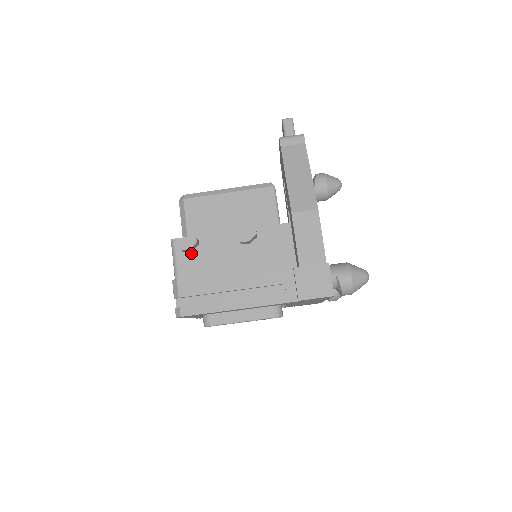
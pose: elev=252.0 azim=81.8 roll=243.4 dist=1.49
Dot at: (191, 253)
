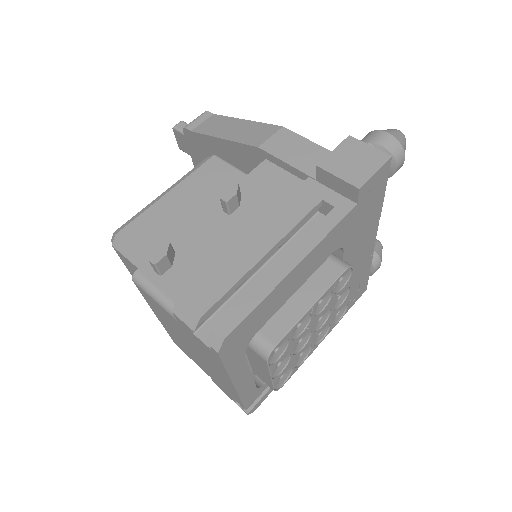
Dot at: (172, 269)
